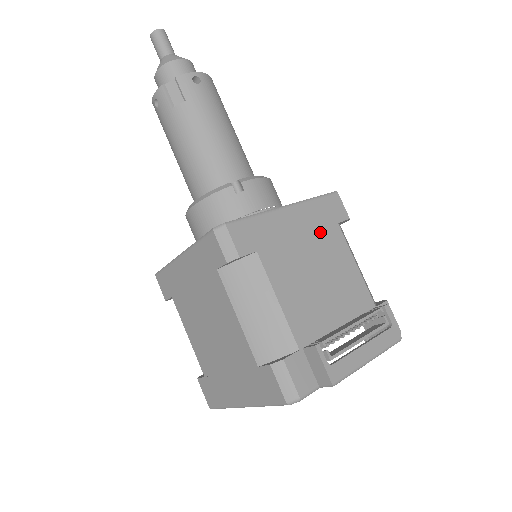
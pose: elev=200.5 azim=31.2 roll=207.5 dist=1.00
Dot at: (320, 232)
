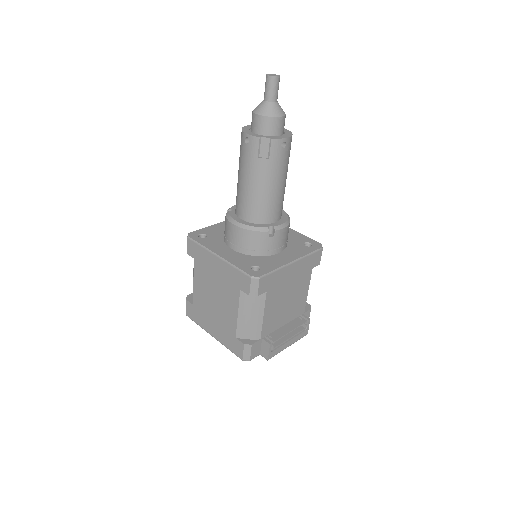
Dot at: (301, 275)
